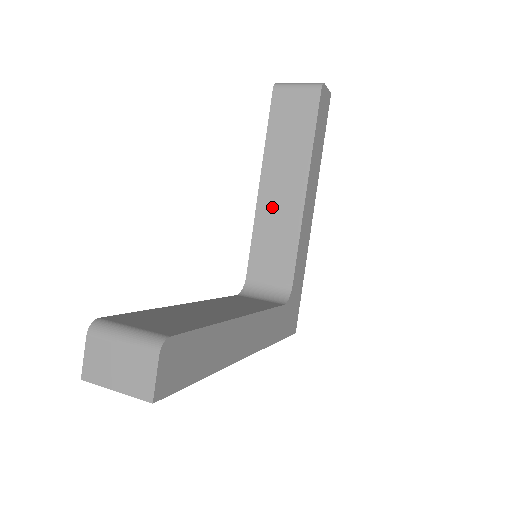
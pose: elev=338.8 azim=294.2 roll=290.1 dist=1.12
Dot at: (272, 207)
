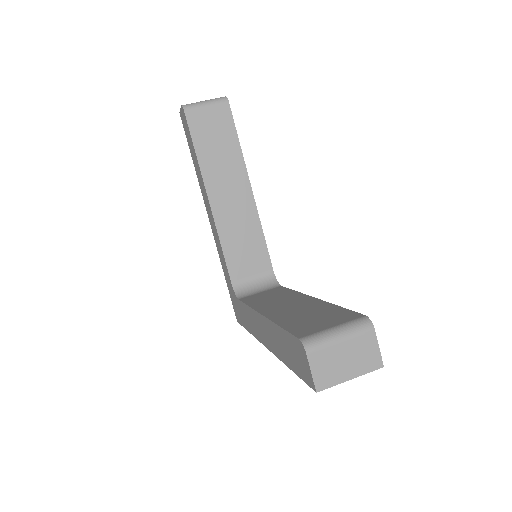
Dot at: (228, 214)
